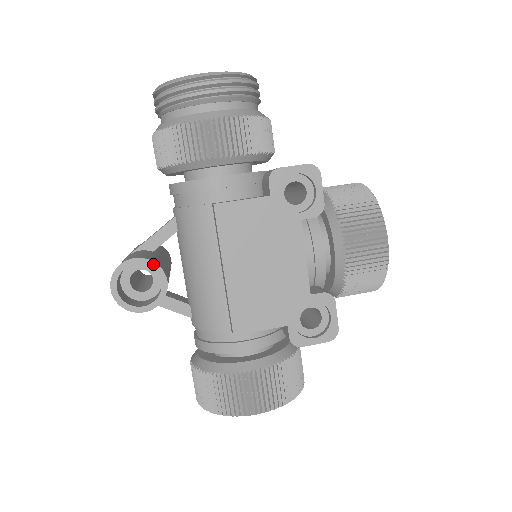
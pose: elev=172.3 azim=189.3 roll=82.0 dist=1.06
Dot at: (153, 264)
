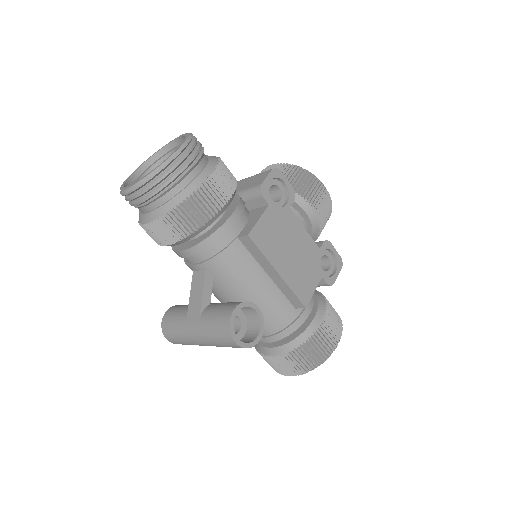
Dot at: (245, 304)
